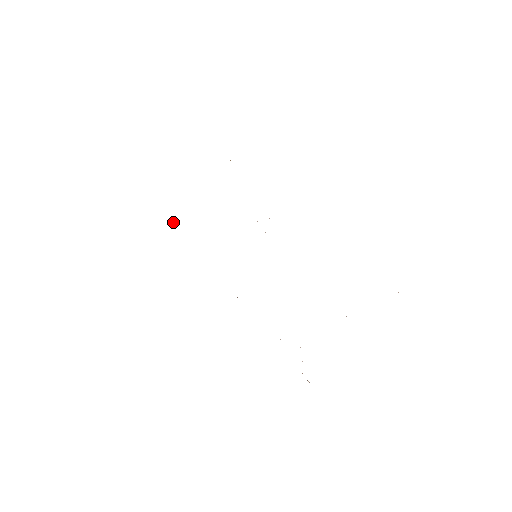
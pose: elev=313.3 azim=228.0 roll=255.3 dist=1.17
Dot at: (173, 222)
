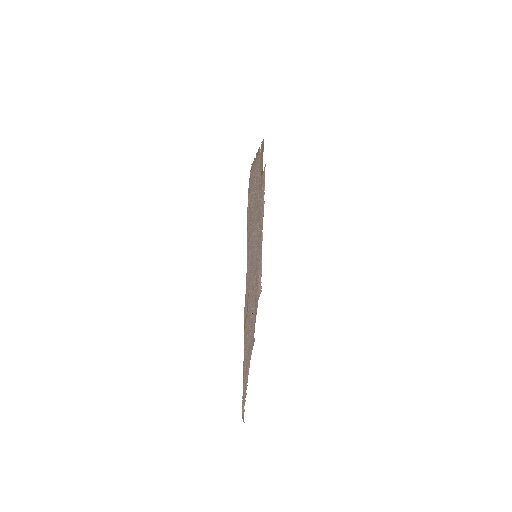
Dot at: occluded
